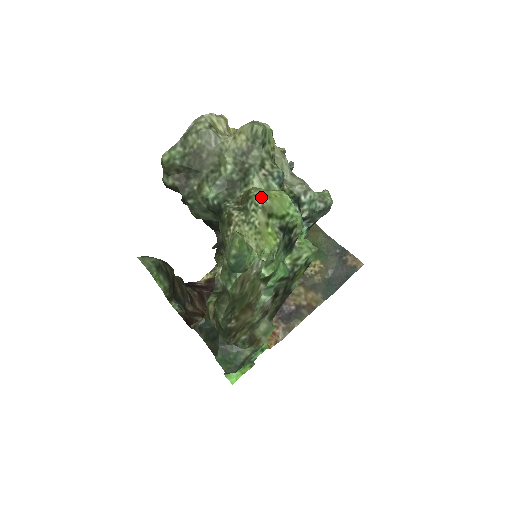
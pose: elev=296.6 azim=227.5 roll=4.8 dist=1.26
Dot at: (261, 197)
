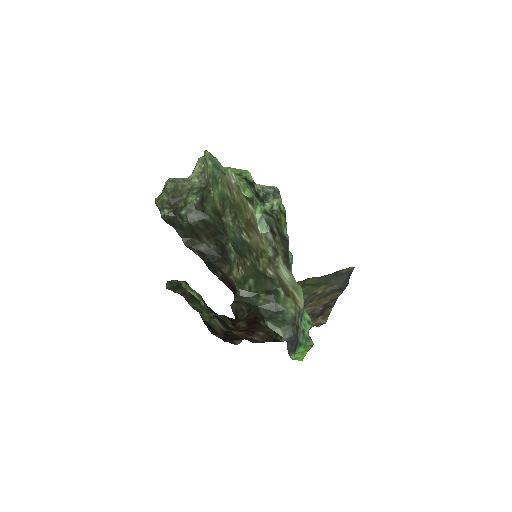
Dot at: occluded
